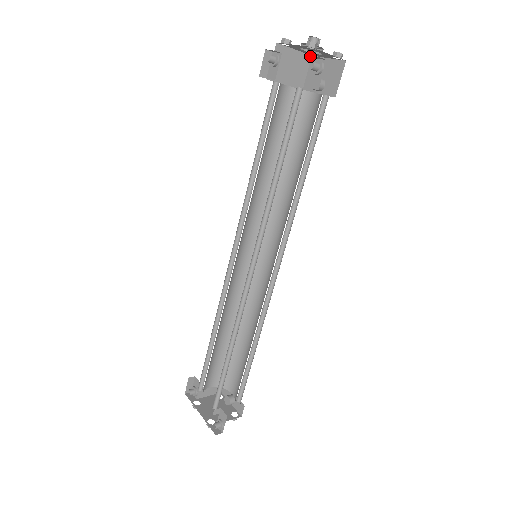
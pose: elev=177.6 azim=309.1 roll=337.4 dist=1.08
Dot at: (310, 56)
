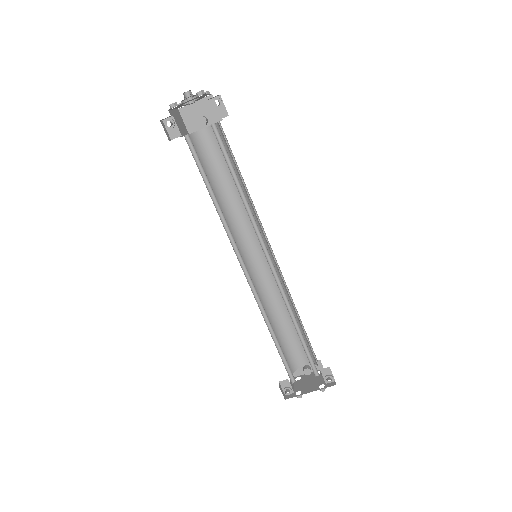
Dot at: (208, 99)
